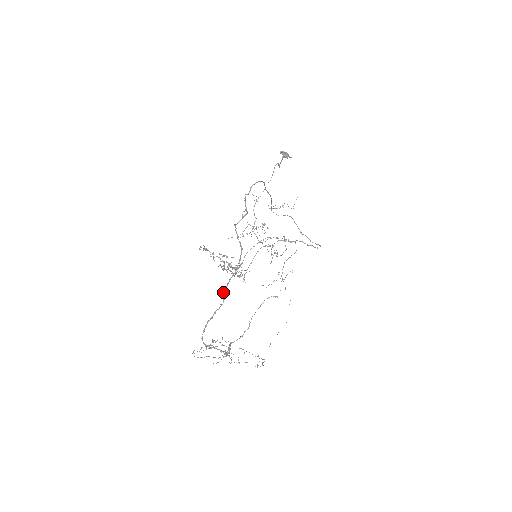
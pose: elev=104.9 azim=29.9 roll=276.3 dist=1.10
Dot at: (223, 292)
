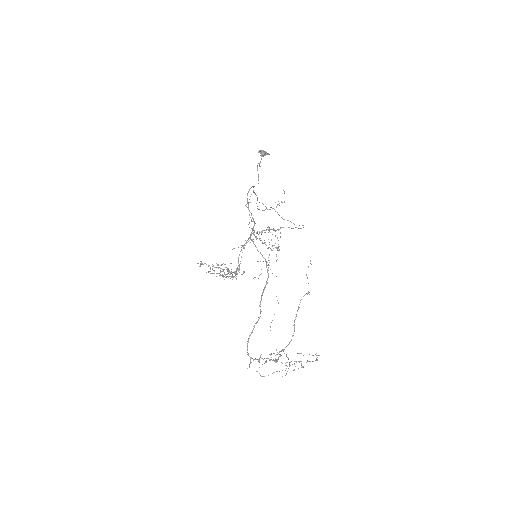
Dot at: (259, 306)
